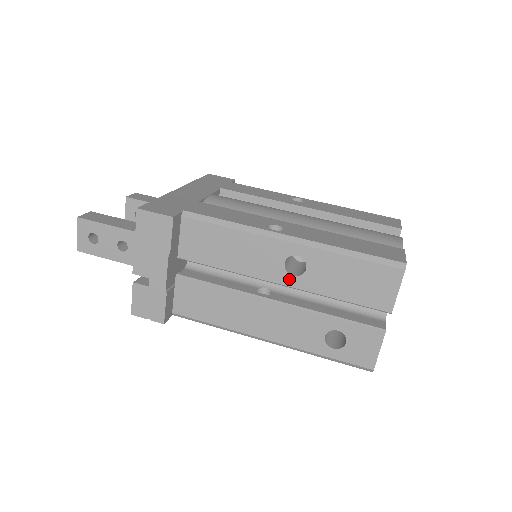
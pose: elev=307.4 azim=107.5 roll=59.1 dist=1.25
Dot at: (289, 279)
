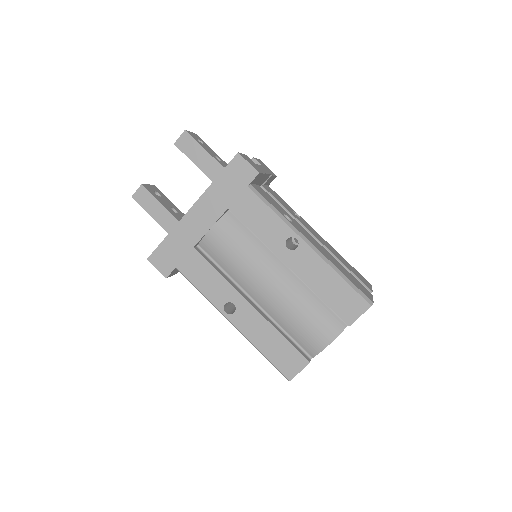
Dot at: occluded
